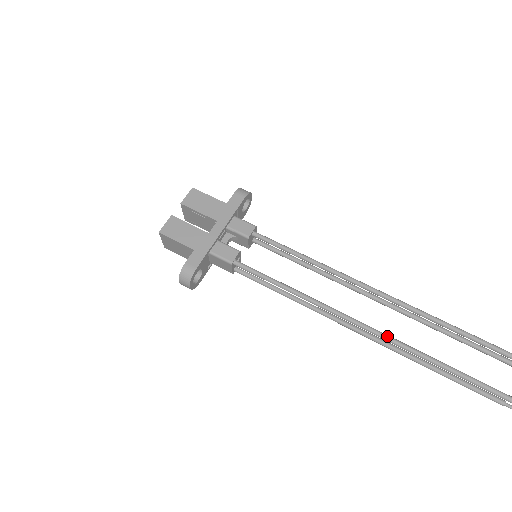
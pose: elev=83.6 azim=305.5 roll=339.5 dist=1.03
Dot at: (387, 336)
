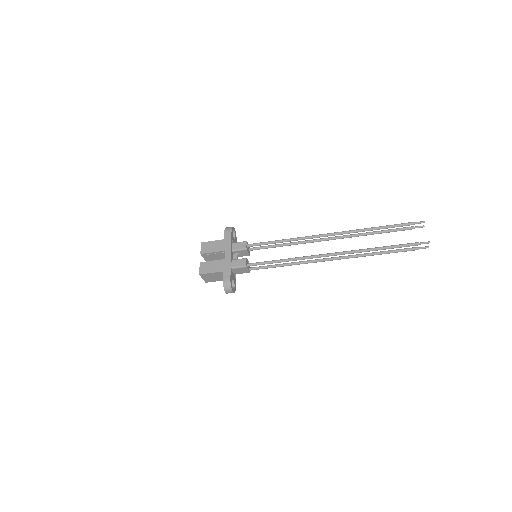
Dot at: (344, 252)
